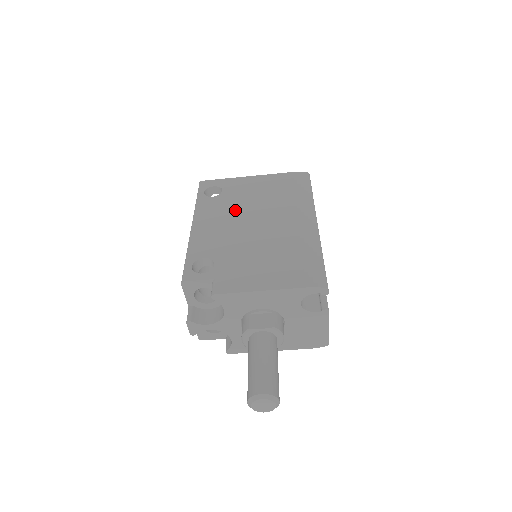
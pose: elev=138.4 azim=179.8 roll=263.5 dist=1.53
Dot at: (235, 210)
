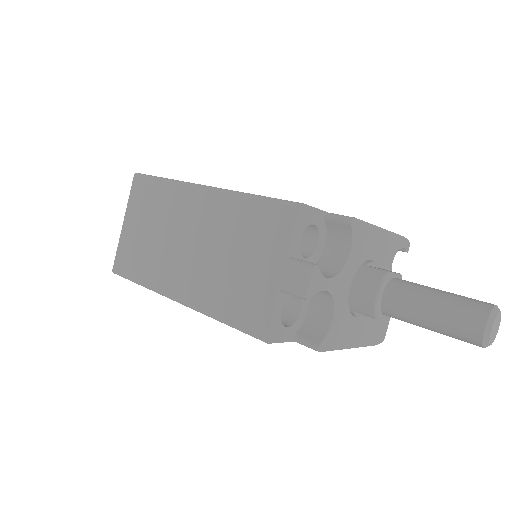
Dot at: occluded
